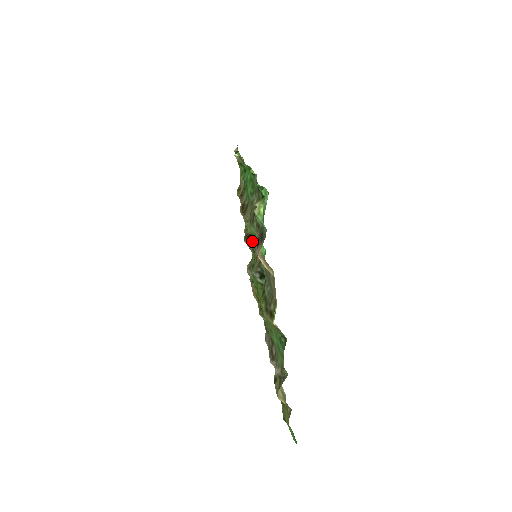
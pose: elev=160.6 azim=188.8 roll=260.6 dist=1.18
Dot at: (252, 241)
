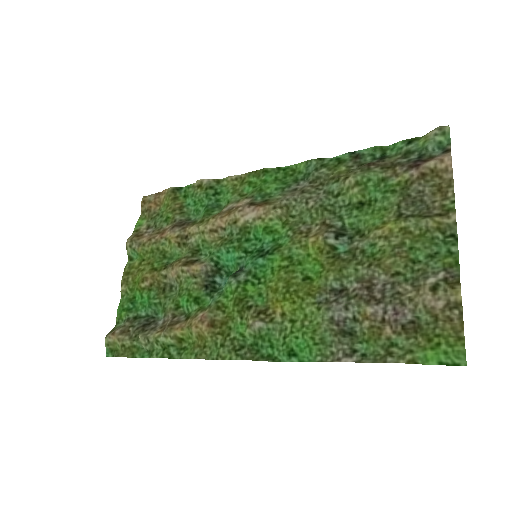
Dot at: (212, 261)
